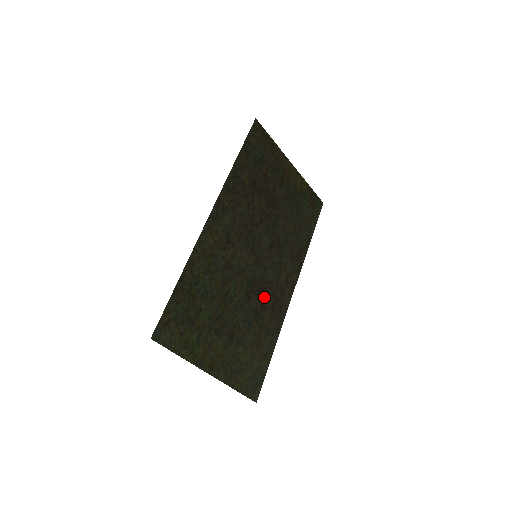
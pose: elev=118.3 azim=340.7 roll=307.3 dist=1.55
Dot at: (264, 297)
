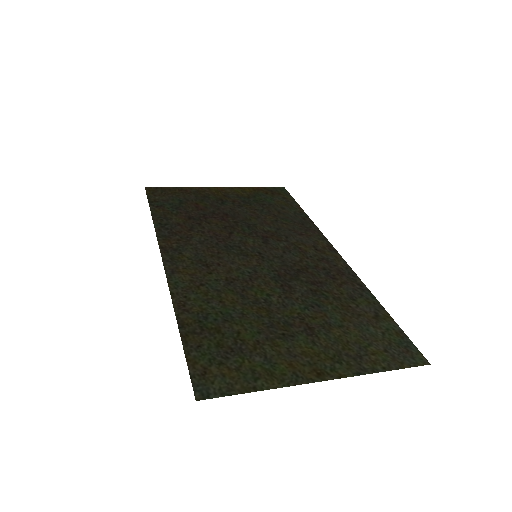
Dot at: (308, 276)
